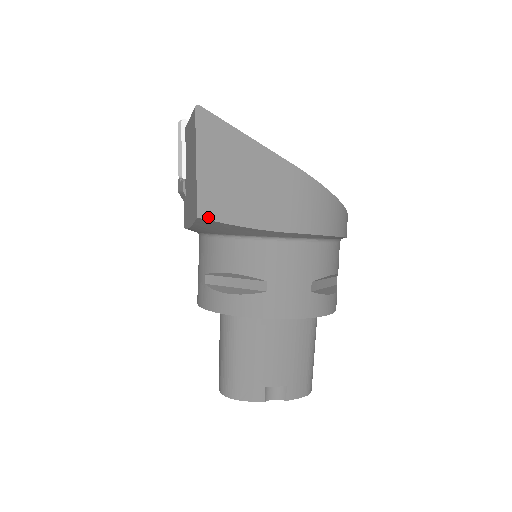
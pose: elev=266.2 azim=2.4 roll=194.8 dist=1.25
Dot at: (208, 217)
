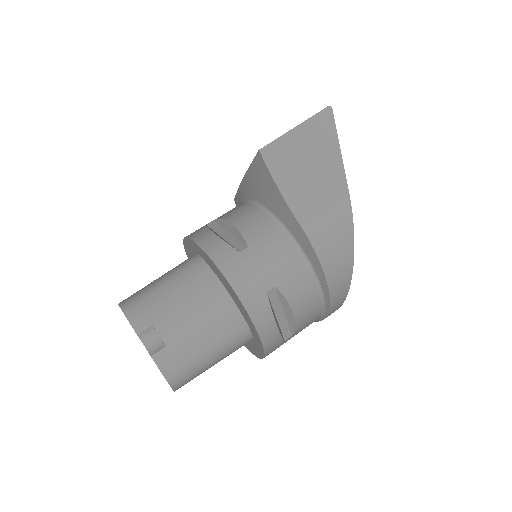
Dot at: (265, 157)
